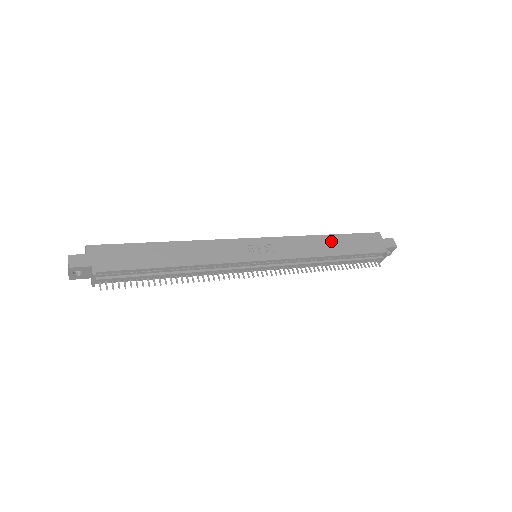
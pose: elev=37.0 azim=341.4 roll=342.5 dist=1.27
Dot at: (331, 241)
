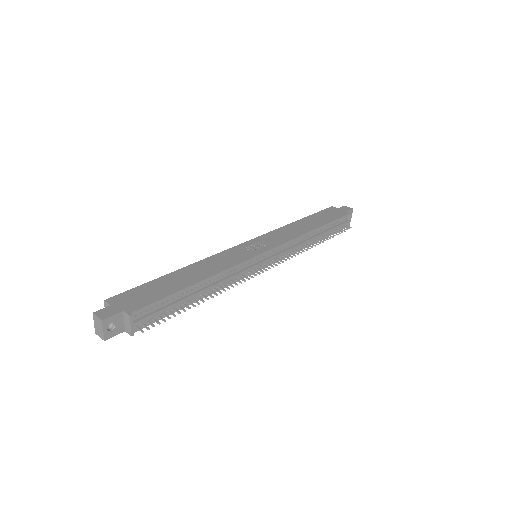
Dot at: (304, 223)
